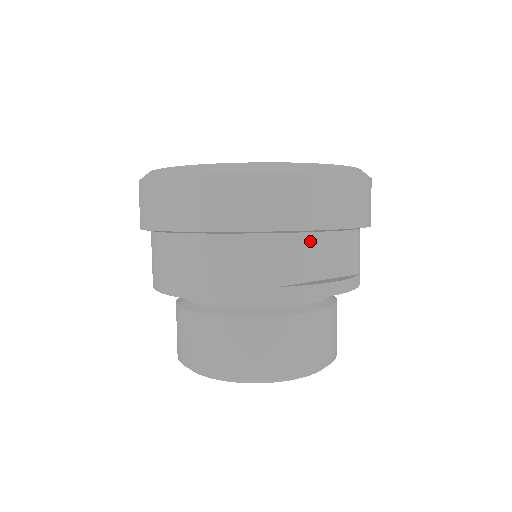
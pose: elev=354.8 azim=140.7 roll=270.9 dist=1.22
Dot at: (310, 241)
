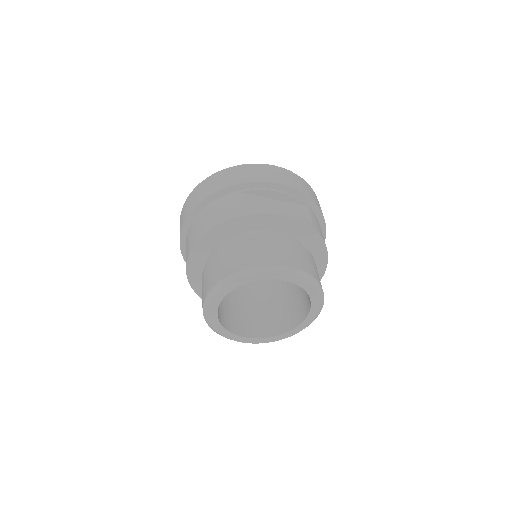
Dot at: (266, 200)
